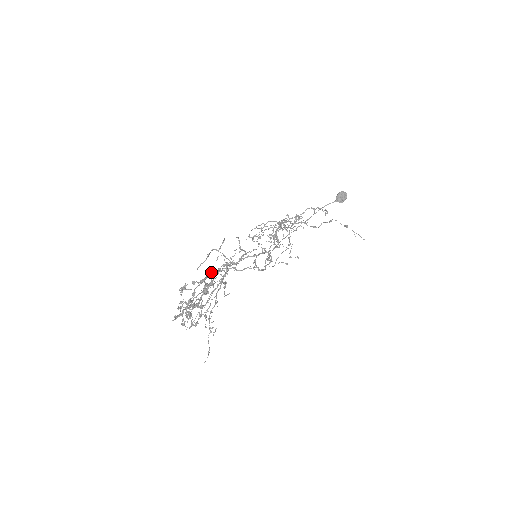
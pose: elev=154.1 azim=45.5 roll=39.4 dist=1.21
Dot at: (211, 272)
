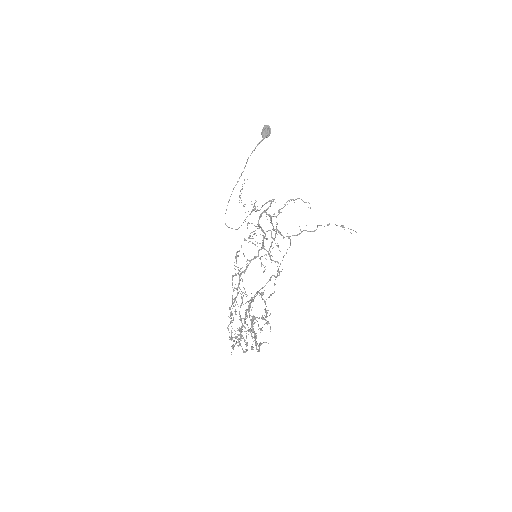
Dot at: (265, 316)
